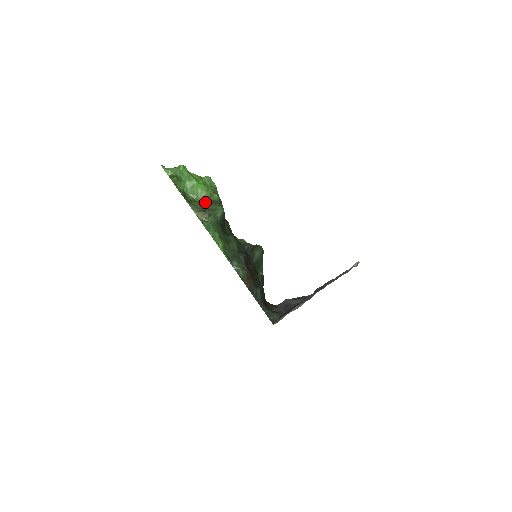
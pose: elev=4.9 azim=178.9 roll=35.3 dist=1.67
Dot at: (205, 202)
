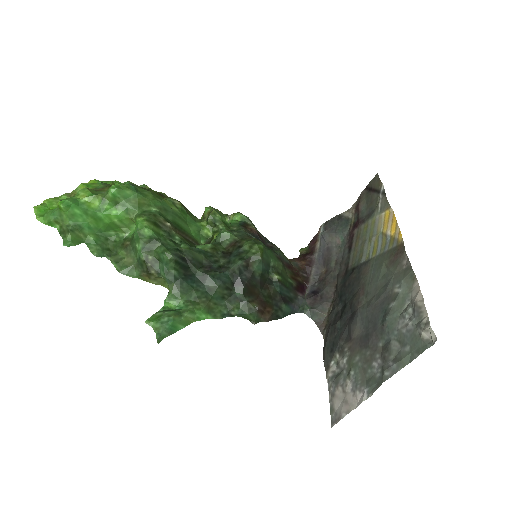
Dot at: (138, 254)
